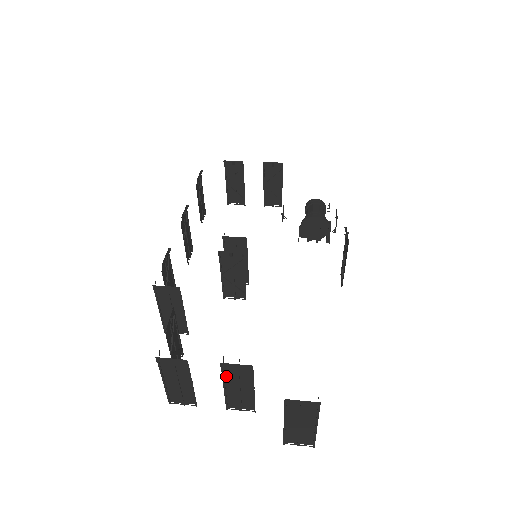
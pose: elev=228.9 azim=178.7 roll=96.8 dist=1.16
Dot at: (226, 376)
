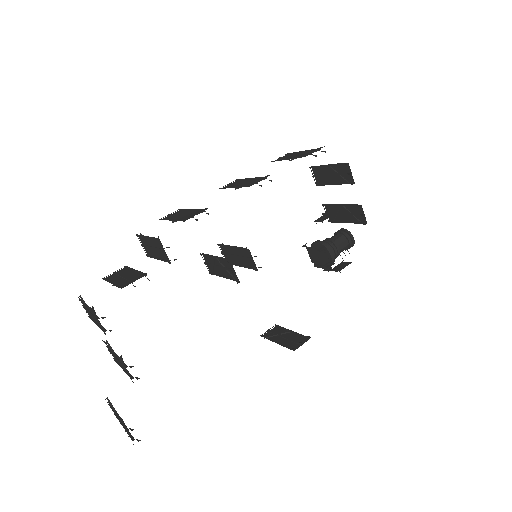
Dot at: occluded
